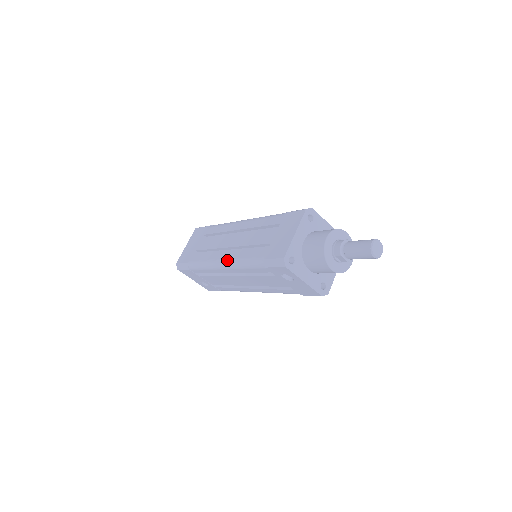
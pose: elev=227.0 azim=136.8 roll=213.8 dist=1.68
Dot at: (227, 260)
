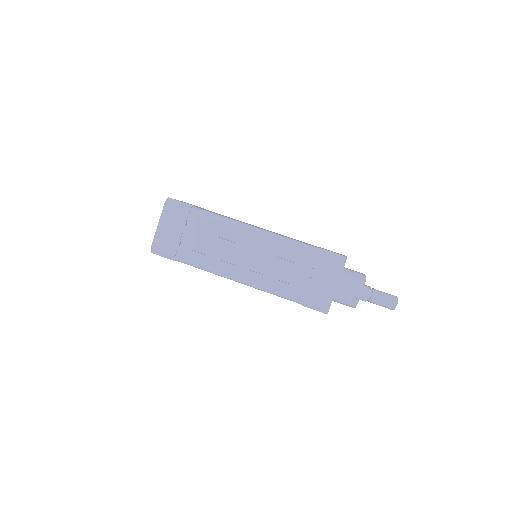
Dot at: (247, 281)
